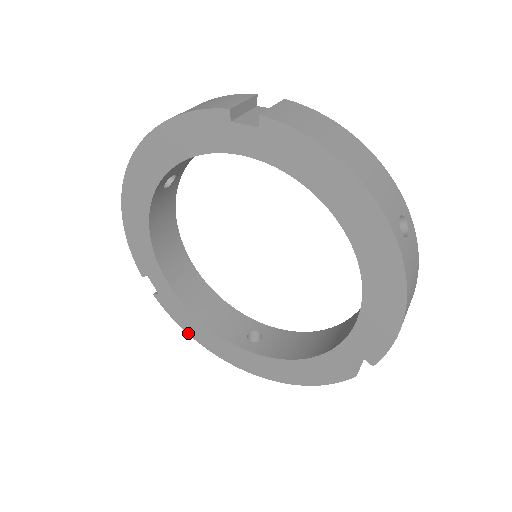
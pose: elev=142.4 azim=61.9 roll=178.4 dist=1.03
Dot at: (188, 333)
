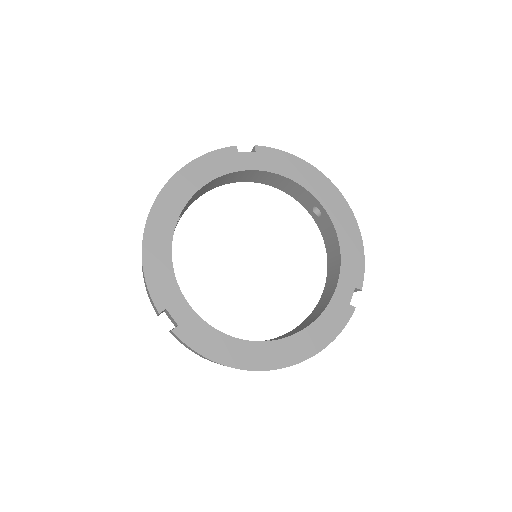
Dot at: (213, 360)
